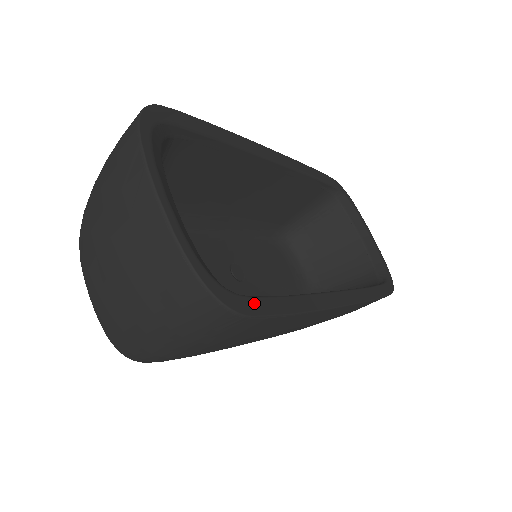
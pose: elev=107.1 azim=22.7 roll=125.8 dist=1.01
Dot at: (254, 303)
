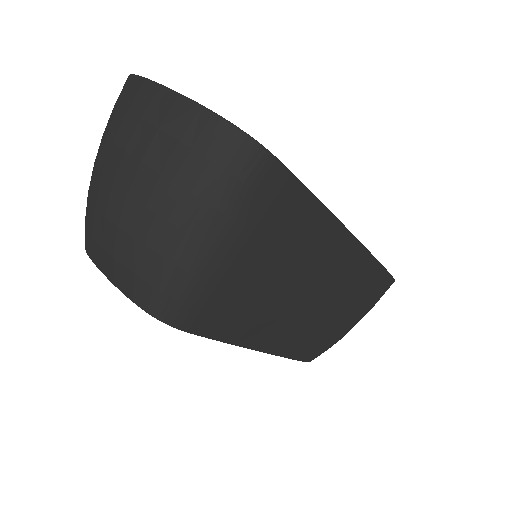
Dot at: occluded
